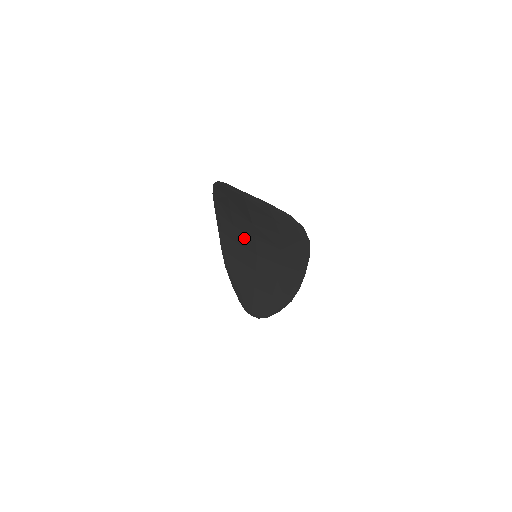
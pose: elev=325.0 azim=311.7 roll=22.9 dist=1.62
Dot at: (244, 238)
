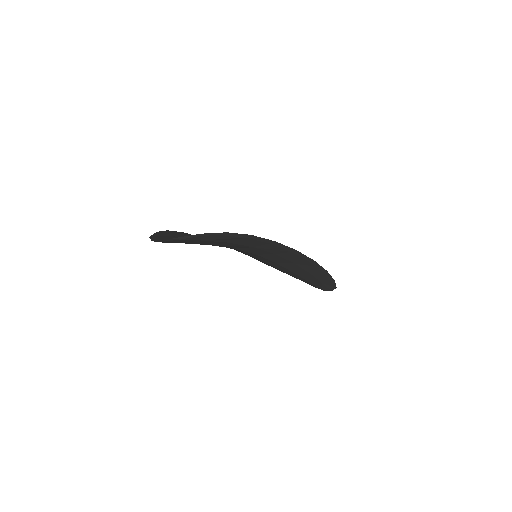
Dot at: occluded
